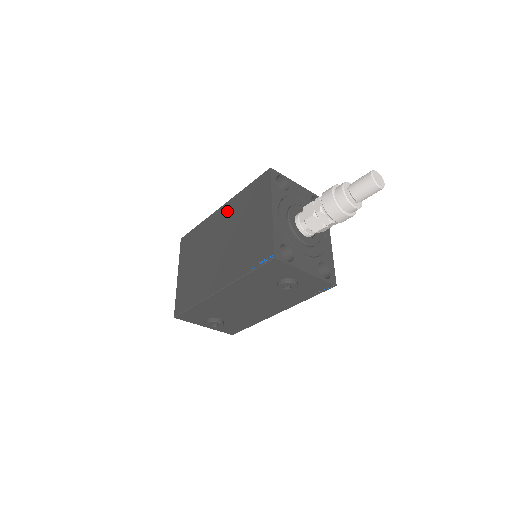
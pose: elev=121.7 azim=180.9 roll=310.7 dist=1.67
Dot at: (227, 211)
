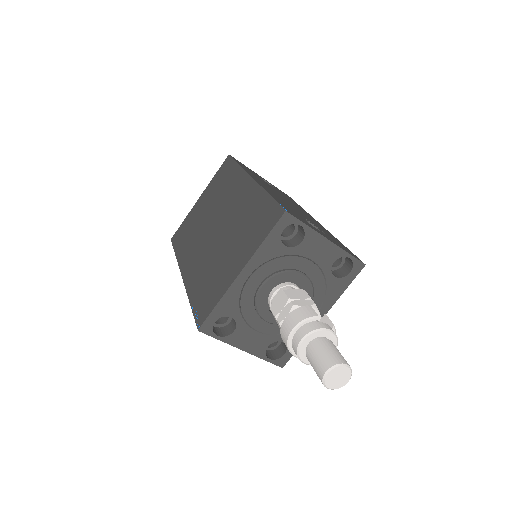
Dot at: (246, 195)
